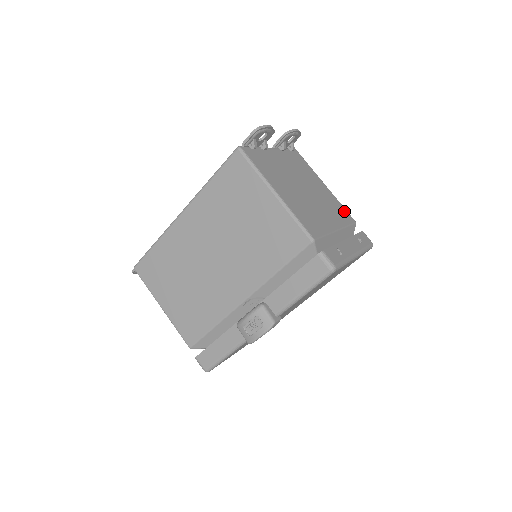
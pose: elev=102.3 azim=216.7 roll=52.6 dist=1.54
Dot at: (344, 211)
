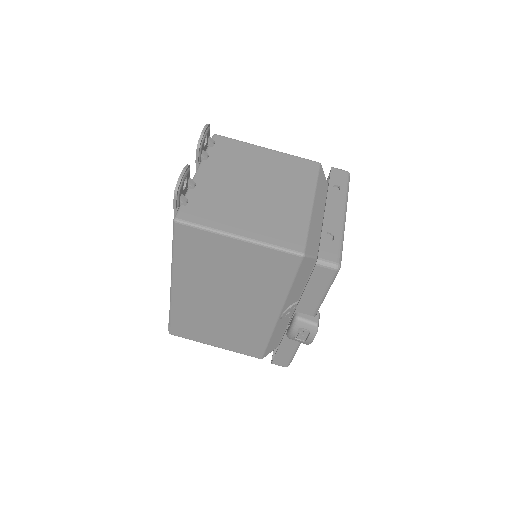
Dot at: (302, 163)
